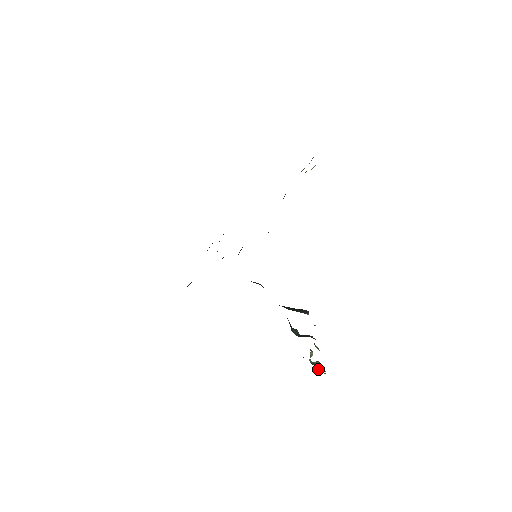
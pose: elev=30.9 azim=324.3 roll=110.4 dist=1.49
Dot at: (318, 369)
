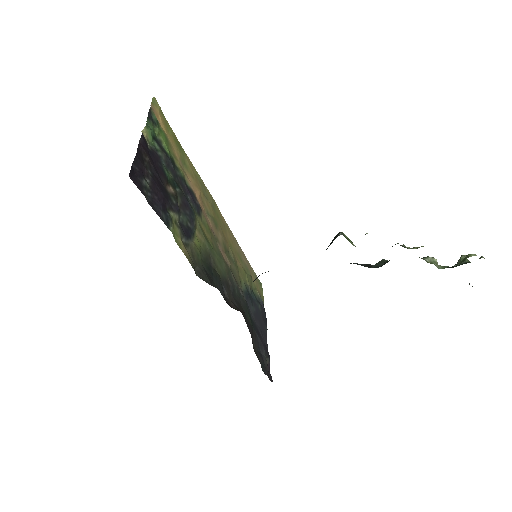
Dot at: occluded
